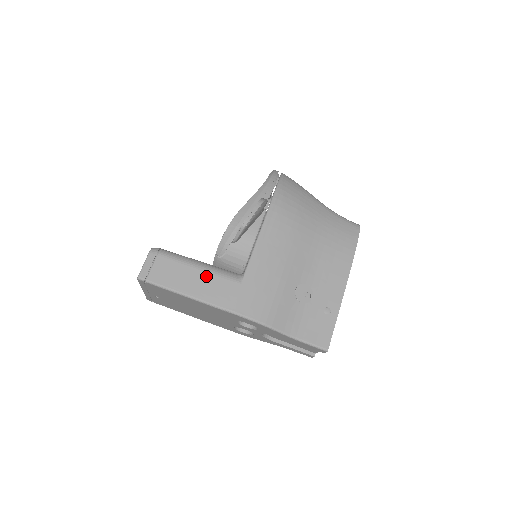
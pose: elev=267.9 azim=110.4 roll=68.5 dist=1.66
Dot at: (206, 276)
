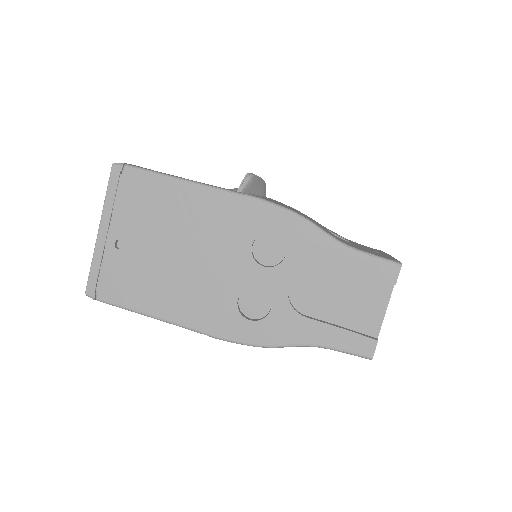
Dot at: occluded
